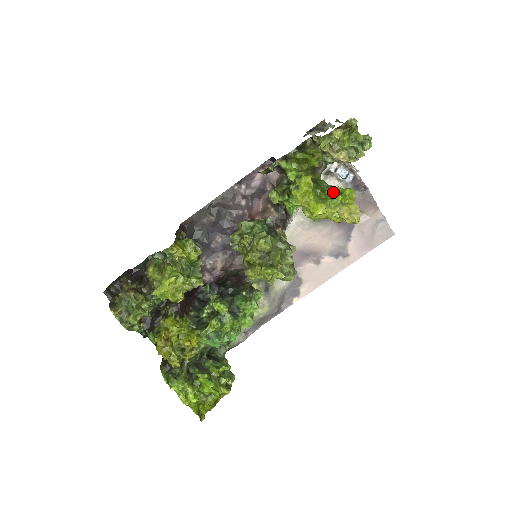
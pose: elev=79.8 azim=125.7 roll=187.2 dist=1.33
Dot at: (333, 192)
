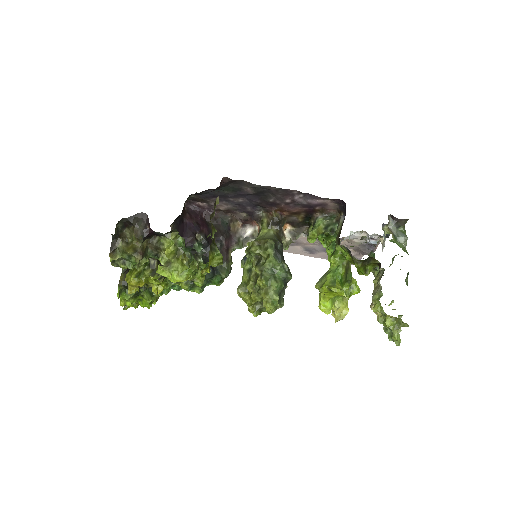
Dot at: (348, 289)
